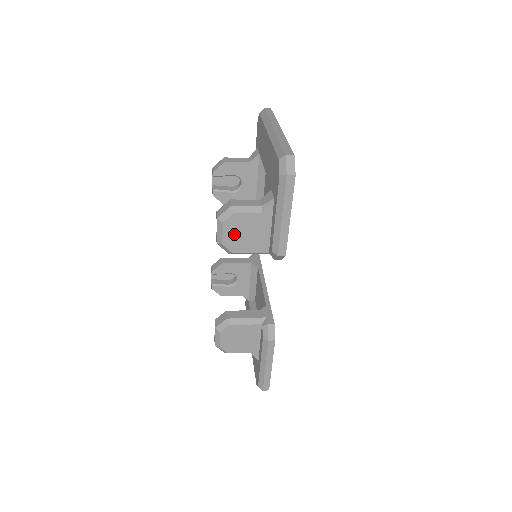
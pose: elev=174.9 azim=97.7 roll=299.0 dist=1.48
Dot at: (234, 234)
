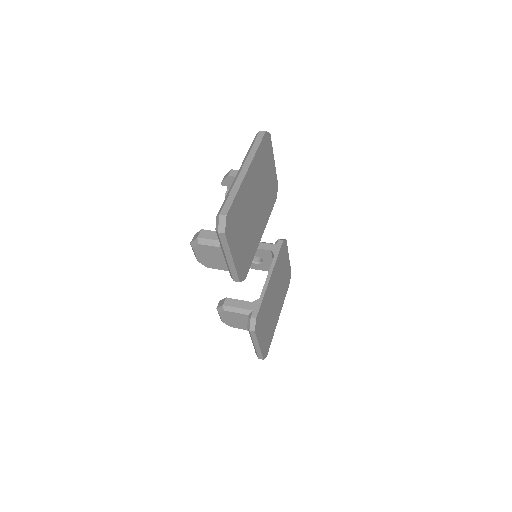
Dot at: (204, 257)
